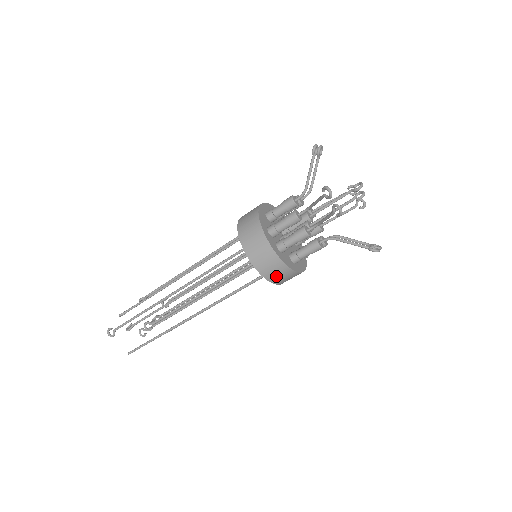
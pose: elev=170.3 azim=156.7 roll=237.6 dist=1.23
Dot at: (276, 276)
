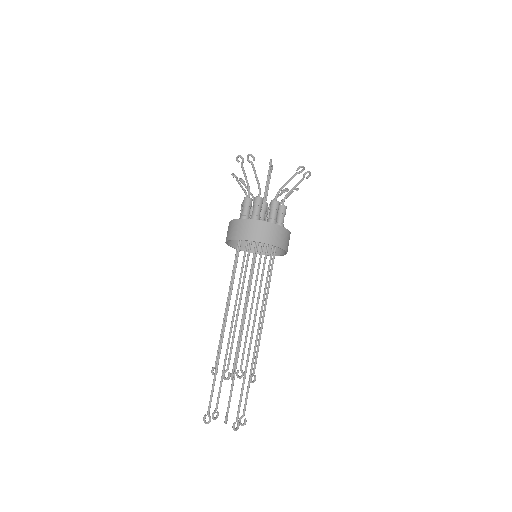
Dot at: (265, 235)
